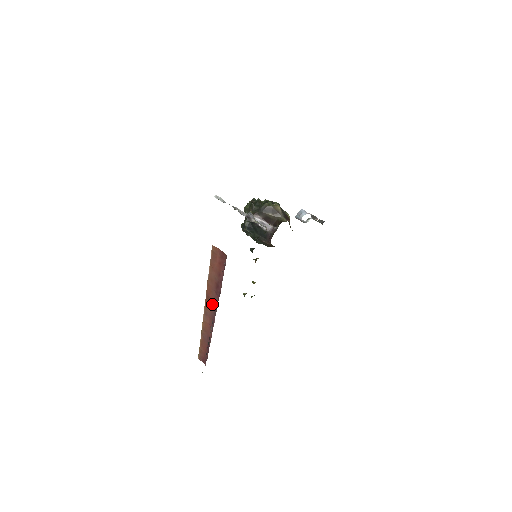
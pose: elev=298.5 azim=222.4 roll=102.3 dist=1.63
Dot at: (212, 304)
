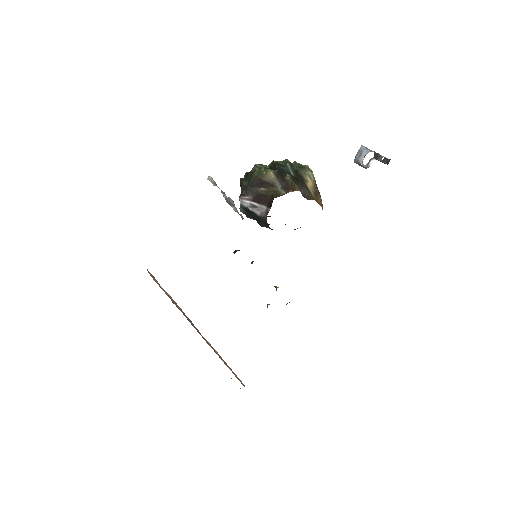
Dot at: occluded
